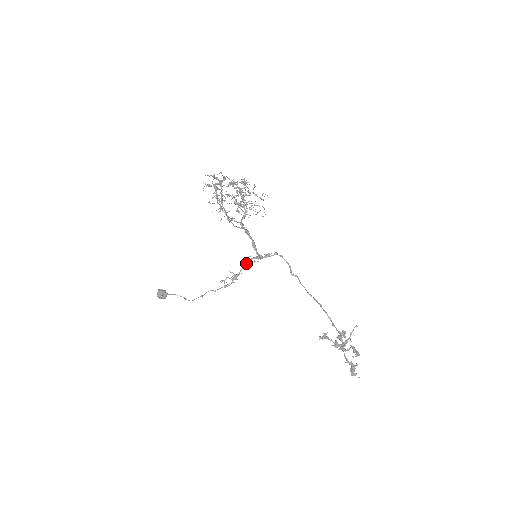
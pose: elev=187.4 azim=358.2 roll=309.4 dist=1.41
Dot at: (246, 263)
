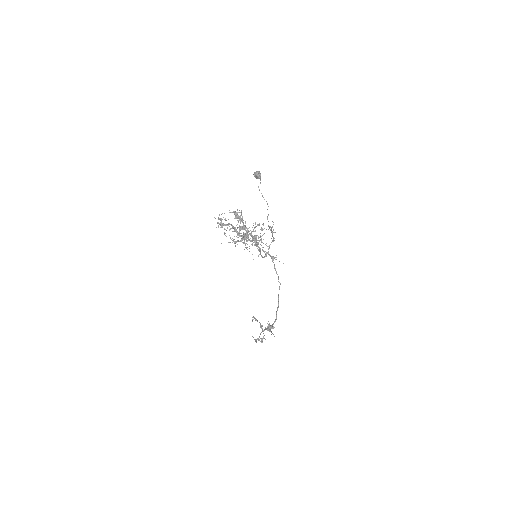
Dot at: (273, 239)
